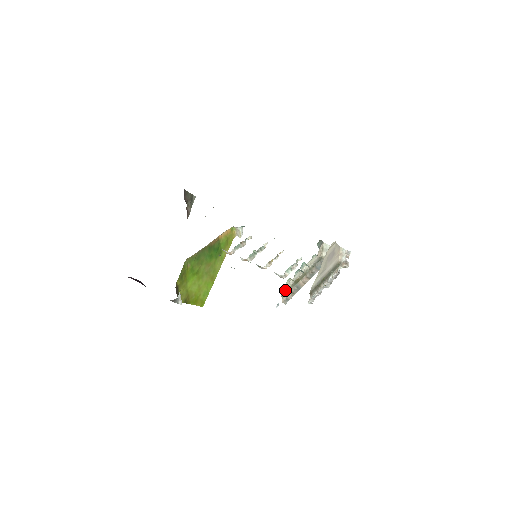
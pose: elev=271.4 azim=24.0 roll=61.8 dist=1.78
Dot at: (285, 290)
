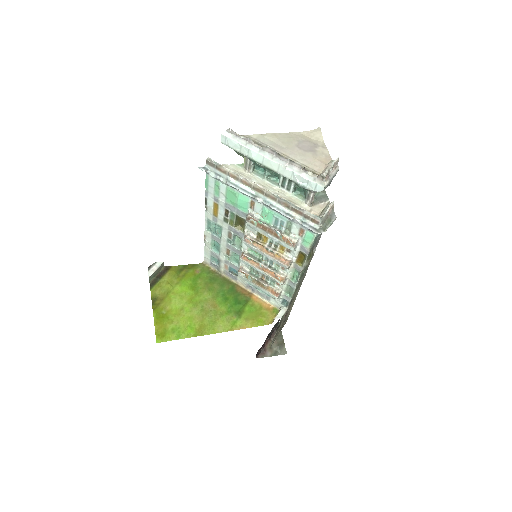
Dot at: occluded
